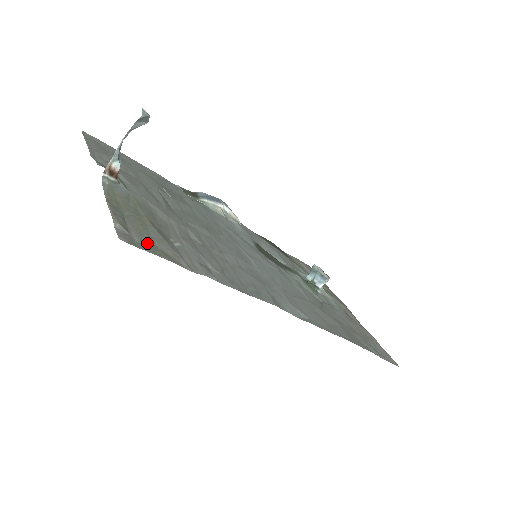
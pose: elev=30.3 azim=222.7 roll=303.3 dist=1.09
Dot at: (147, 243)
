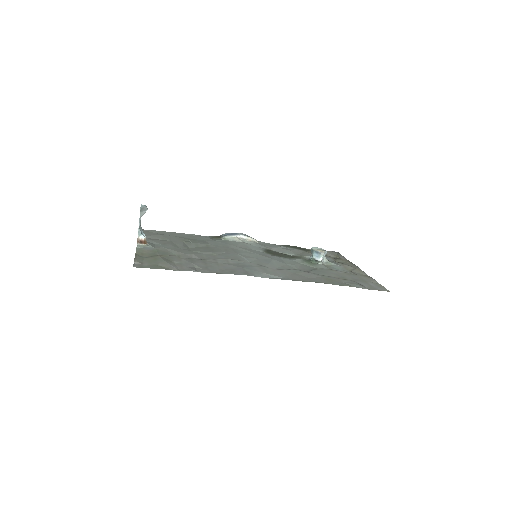
Dot at: (152, 265)
